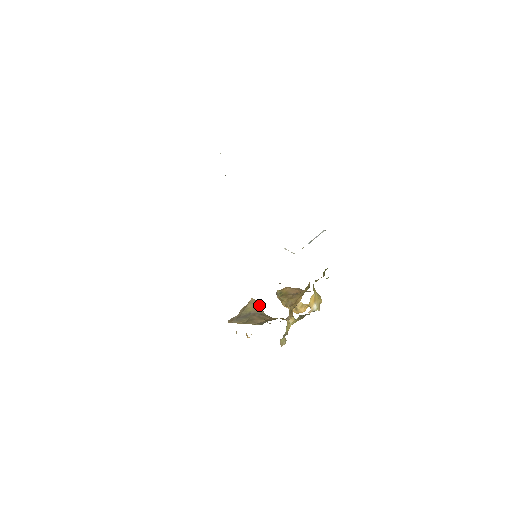
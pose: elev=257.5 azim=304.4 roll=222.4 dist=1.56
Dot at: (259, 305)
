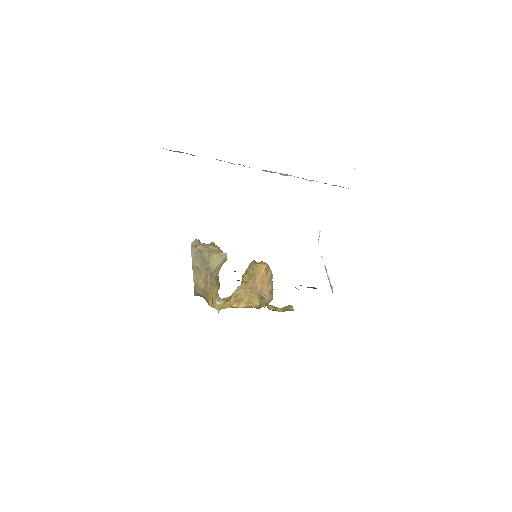
Dot at: (222, 264)
